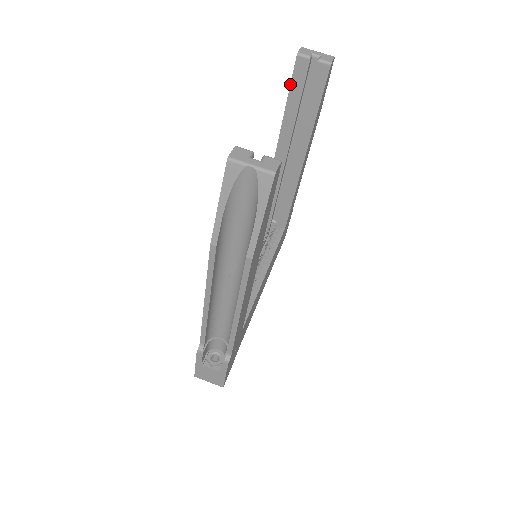
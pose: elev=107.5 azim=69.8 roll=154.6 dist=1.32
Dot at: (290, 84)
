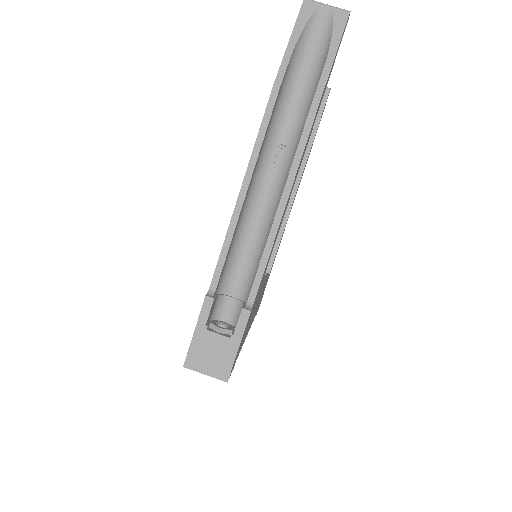
Dot at: occluded
